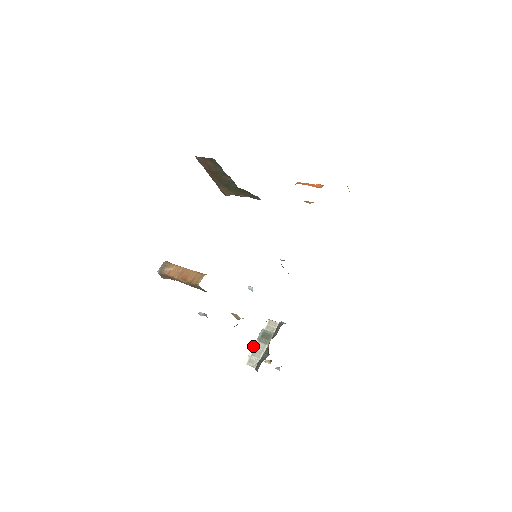
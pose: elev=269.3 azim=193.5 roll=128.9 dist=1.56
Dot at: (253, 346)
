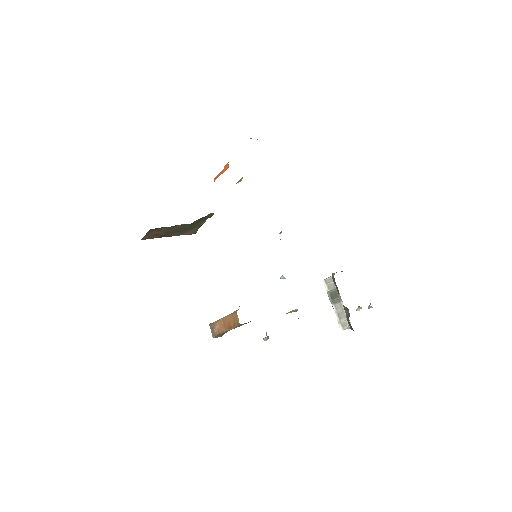
Dot at: occluded
